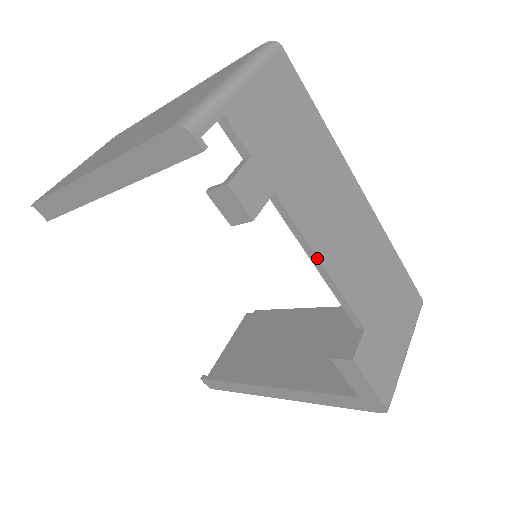
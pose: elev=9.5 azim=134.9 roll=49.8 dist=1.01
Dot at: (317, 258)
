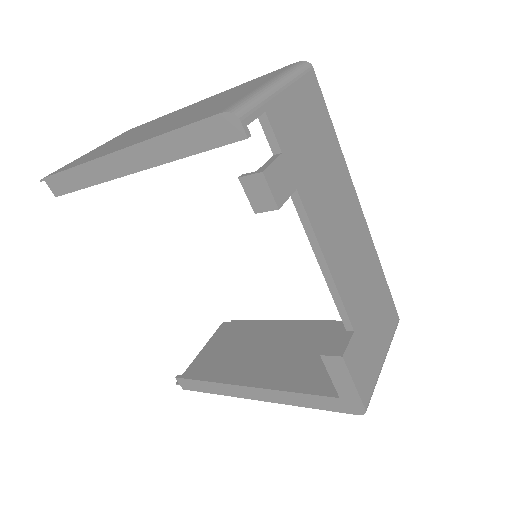
Dot at: (323, 257)
